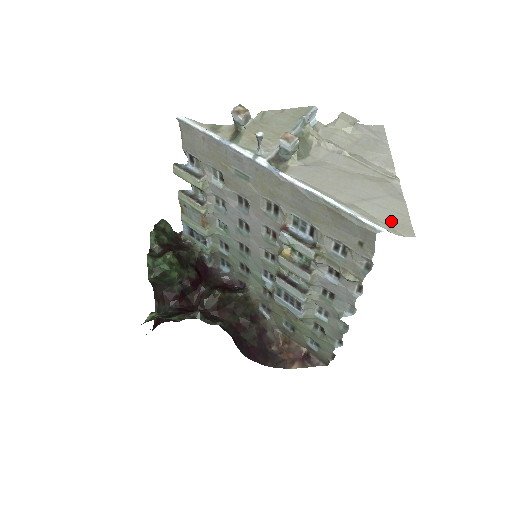
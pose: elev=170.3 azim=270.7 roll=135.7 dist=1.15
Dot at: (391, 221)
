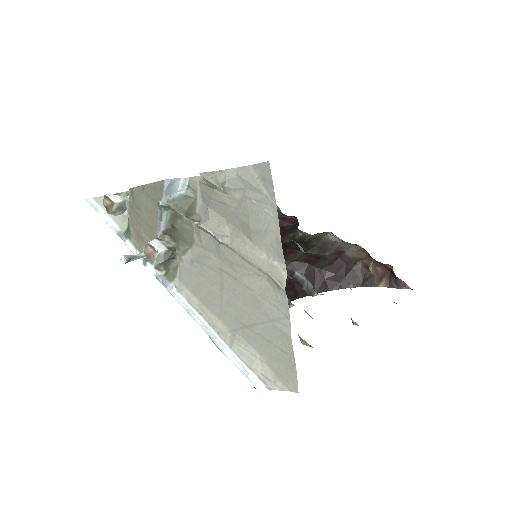
Dot at: (275, 362)
